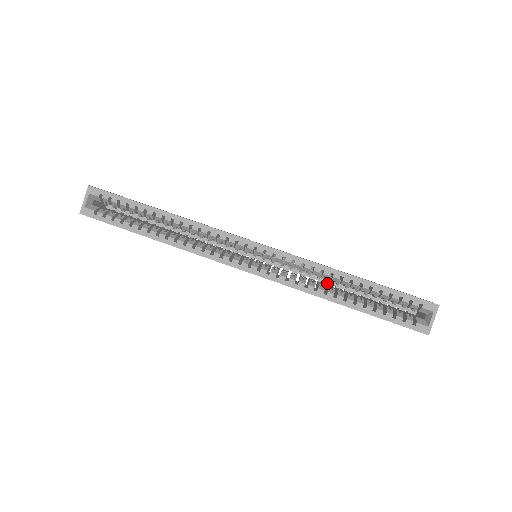
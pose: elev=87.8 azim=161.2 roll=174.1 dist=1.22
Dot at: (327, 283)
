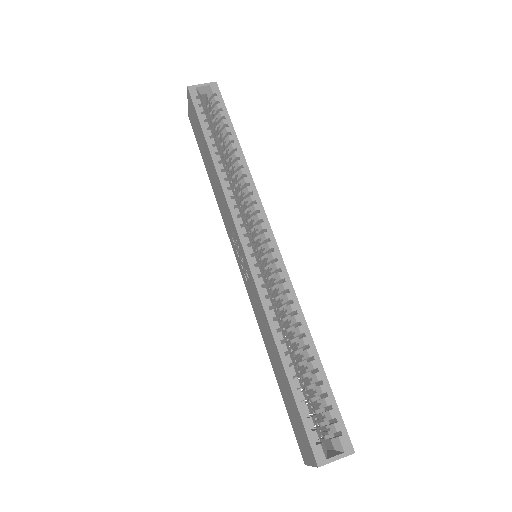
Dot at: occluded
